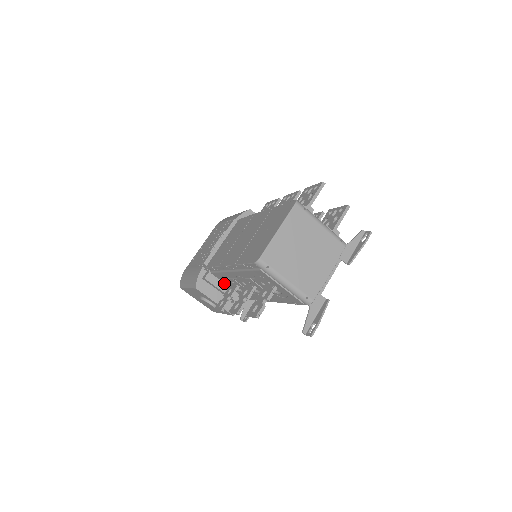
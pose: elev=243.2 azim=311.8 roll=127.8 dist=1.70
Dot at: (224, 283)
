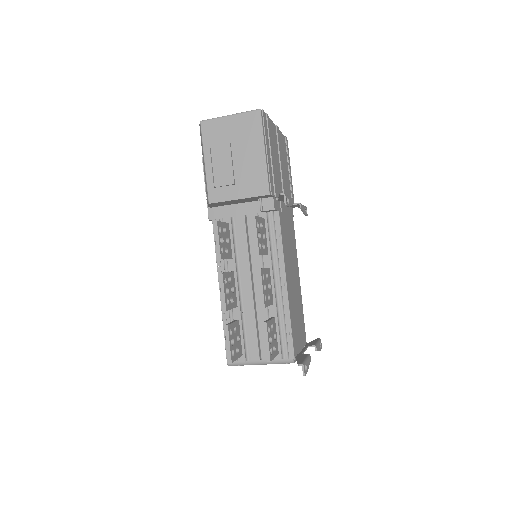
Dot at: occluded
